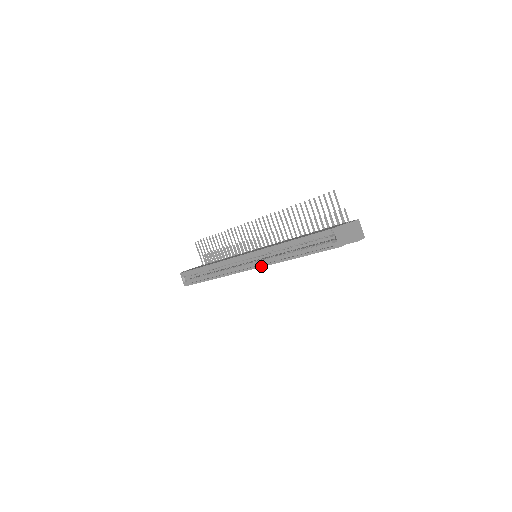
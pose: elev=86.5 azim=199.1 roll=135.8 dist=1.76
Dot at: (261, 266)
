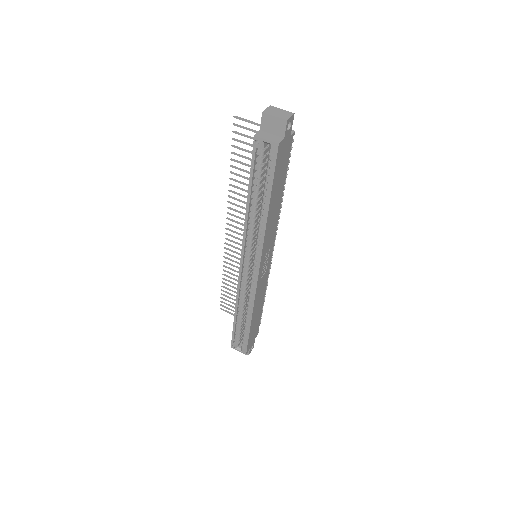
Dot at: (260, 256)
